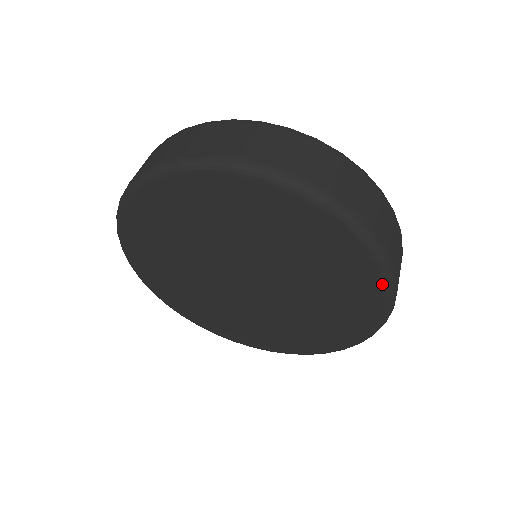
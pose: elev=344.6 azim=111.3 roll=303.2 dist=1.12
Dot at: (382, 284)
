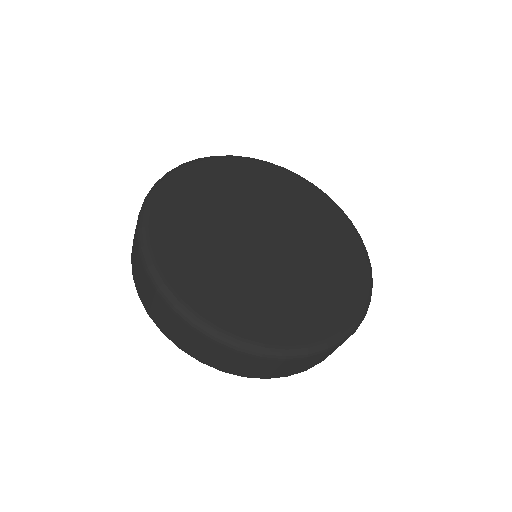
Dot at: occluded
